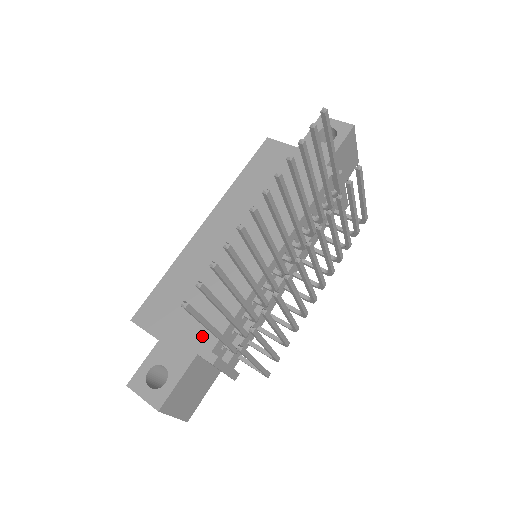
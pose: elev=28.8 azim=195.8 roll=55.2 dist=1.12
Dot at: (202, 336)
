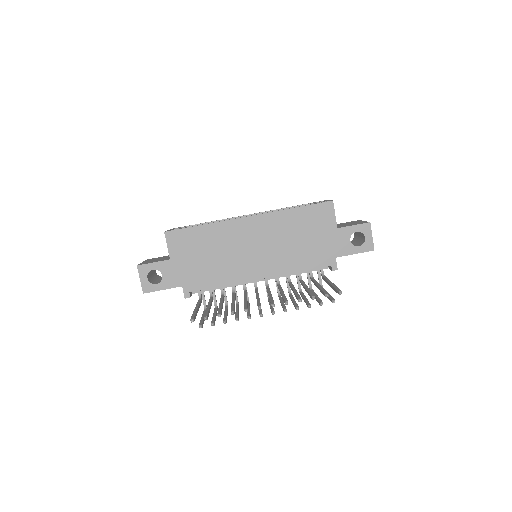
Dot at: (192, 280)
